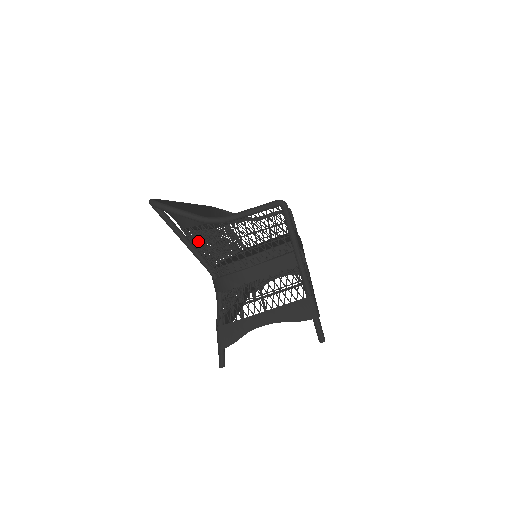
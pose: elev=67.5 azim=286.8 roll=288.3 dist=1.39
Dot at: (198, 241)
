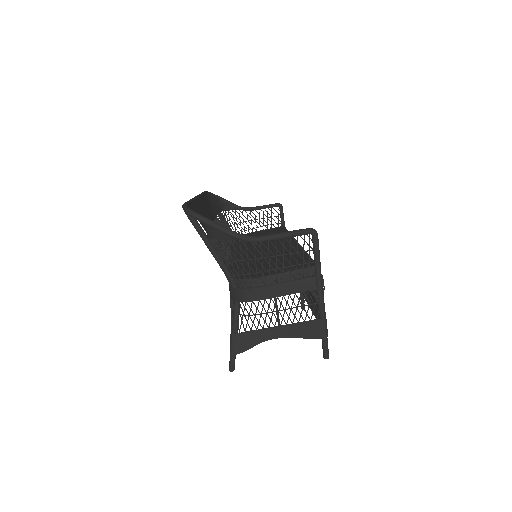
Dot at: occluded
